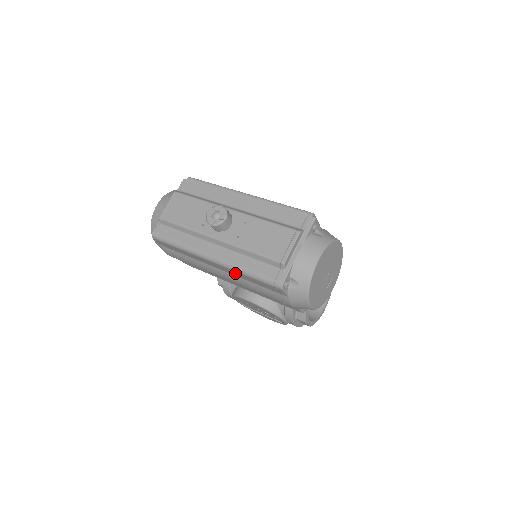
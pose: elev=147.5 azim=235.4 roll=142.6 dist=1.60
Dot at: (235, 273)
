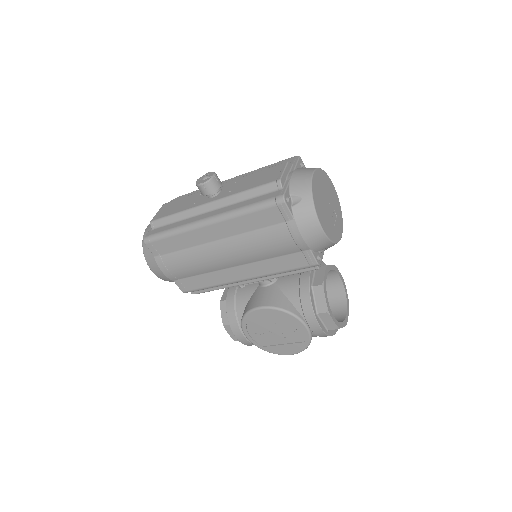
Dot at: (234, 226)
